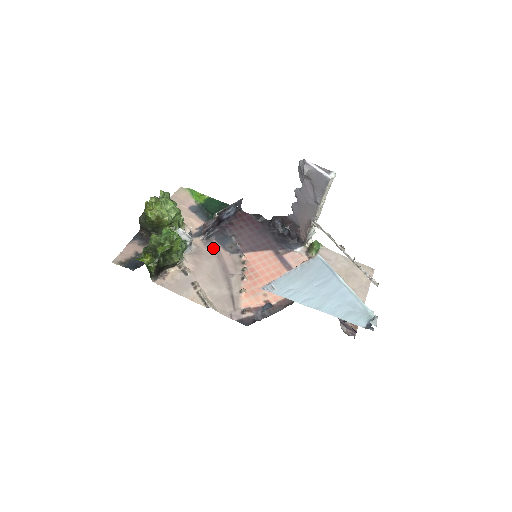
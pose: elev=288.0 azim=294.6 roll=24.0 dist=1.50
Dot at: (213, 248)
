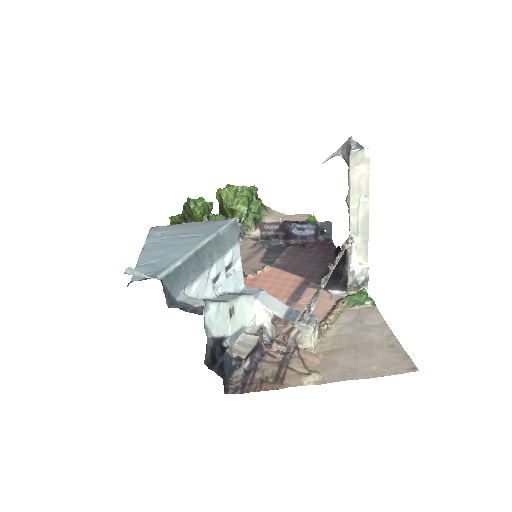
Dot at: (254, 252)
